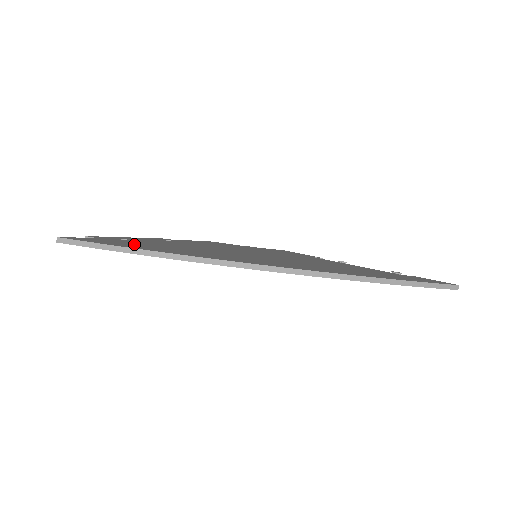
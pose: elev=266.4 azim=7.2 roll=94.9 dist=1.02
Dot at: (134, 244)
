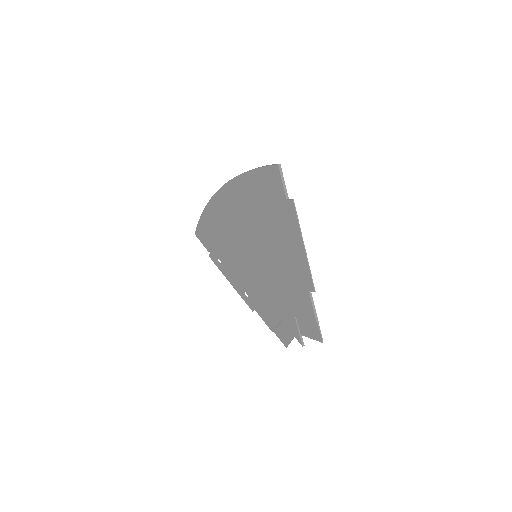
Dot at: occluded
